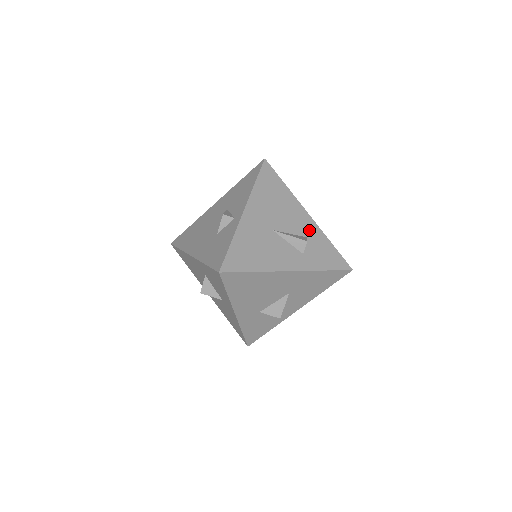
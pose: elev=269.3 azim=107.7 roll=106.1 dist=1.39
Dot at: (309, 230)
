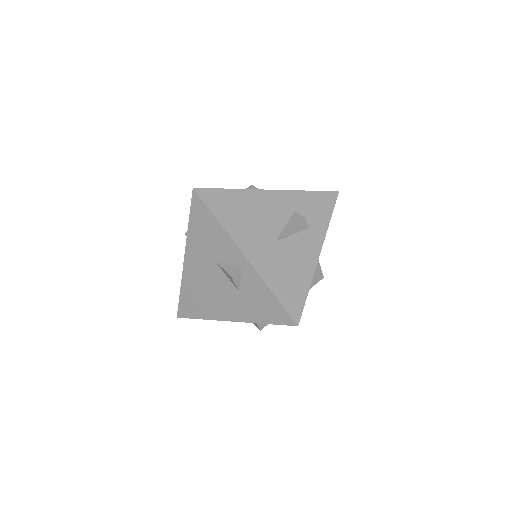
Dot at: (288, 203)
